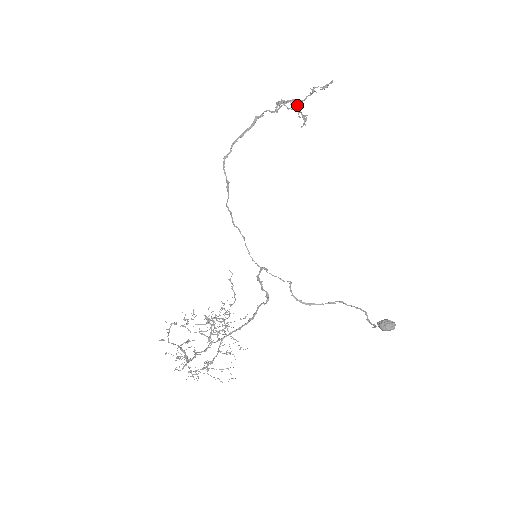
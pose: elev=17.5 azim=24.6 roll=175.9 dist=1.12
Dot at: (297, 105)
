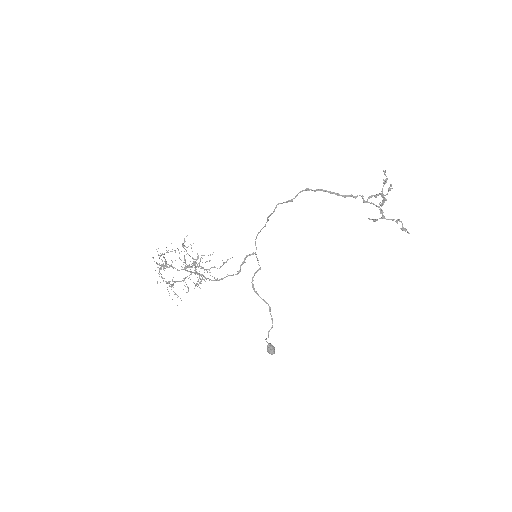
Dot at: occluded
